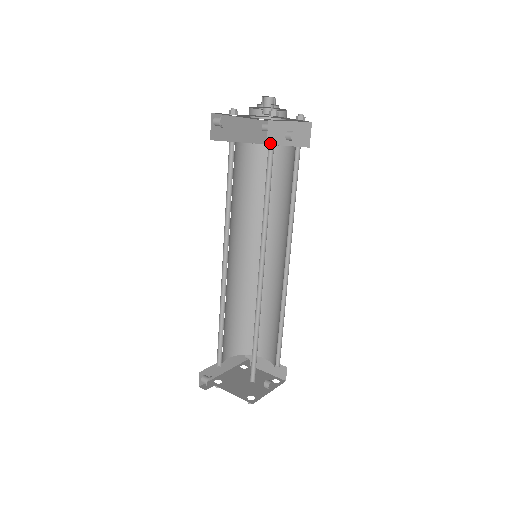
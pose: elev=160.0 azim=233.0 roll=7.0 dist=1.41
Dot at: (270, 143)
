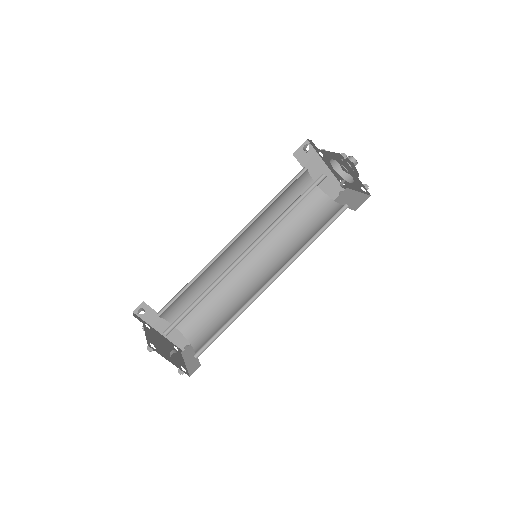
Dot at: (335, 201)
